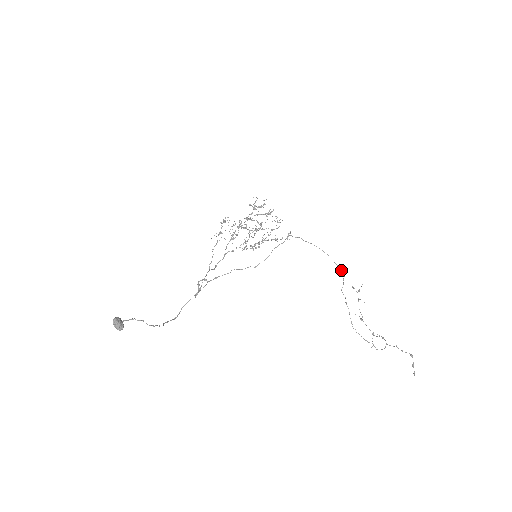
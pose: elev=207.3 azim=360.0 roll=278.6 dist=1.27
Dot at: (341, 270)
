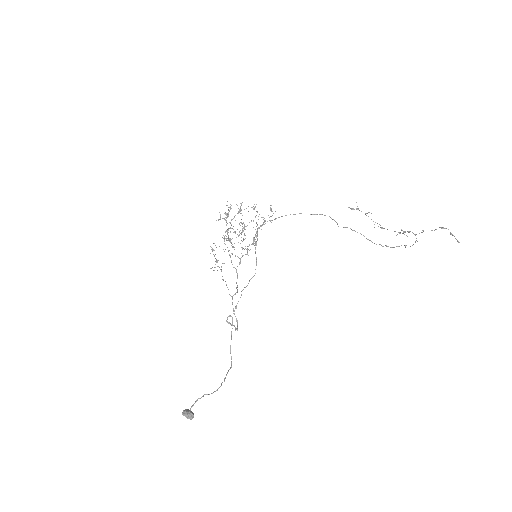
Dot at: occluded
